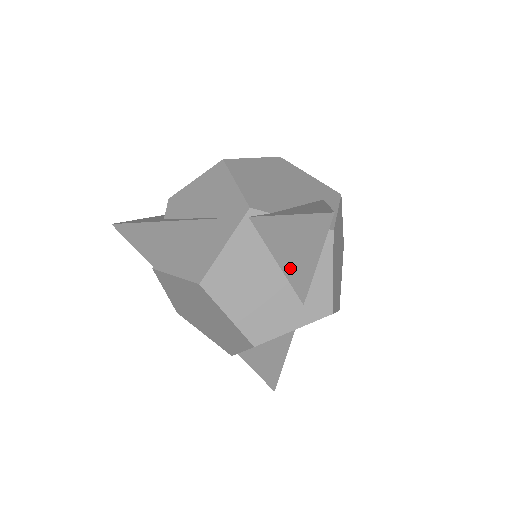
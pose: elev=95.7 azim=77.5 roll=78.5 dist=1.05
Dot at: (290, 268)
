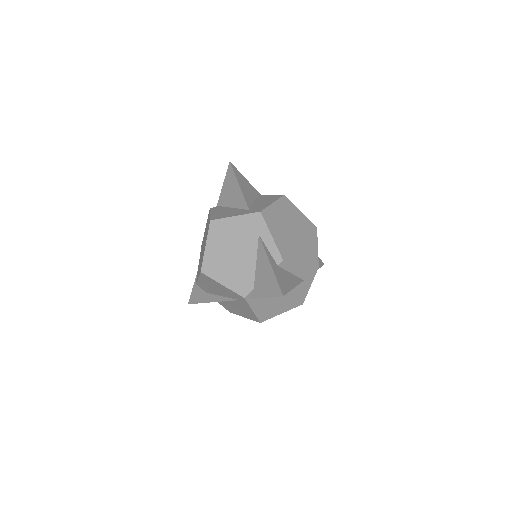
Dot at: occluded
